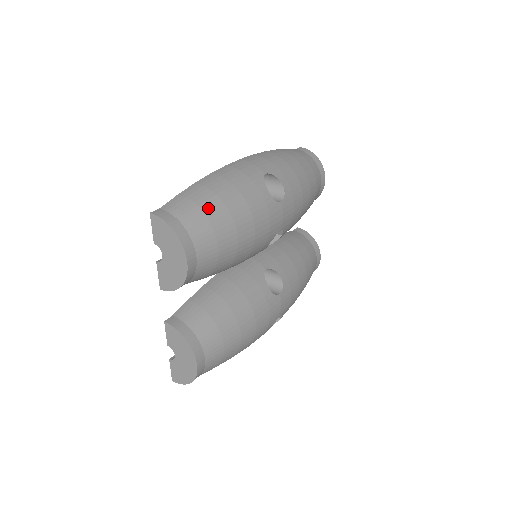
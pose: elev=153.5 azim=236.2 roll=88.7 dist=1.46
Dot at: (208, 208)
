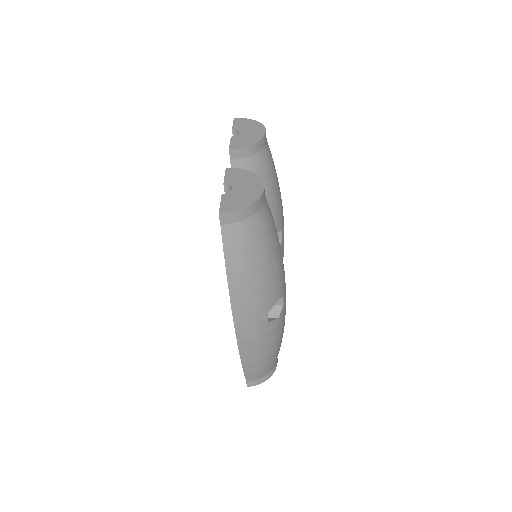
Dot at: occluded
